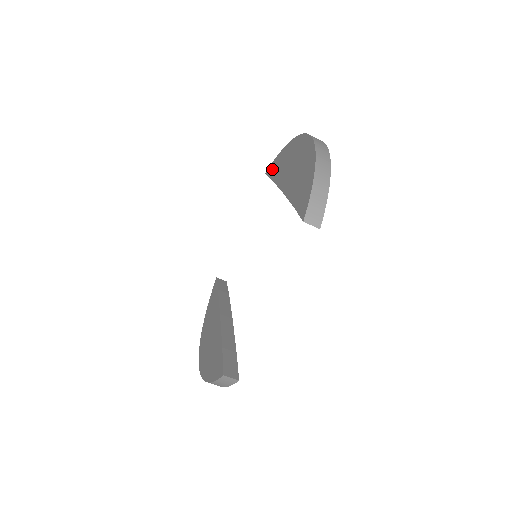
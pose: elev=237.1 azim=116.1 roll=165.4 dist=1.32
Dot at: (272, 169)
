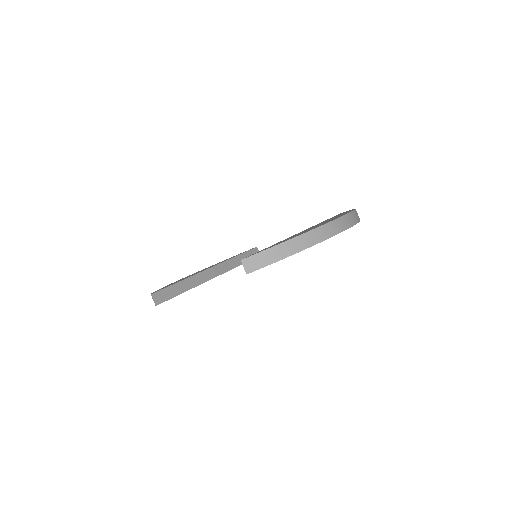
Dot at: occluded
